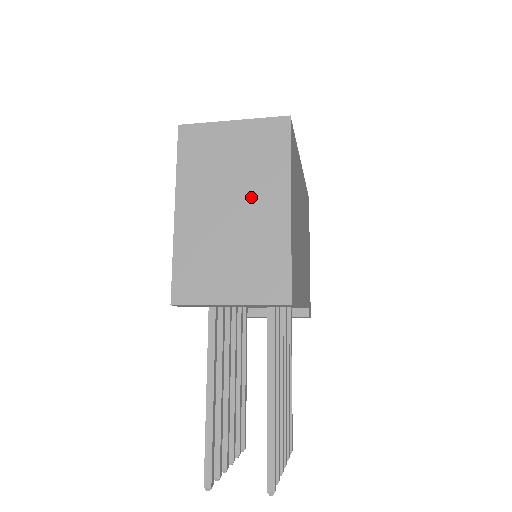
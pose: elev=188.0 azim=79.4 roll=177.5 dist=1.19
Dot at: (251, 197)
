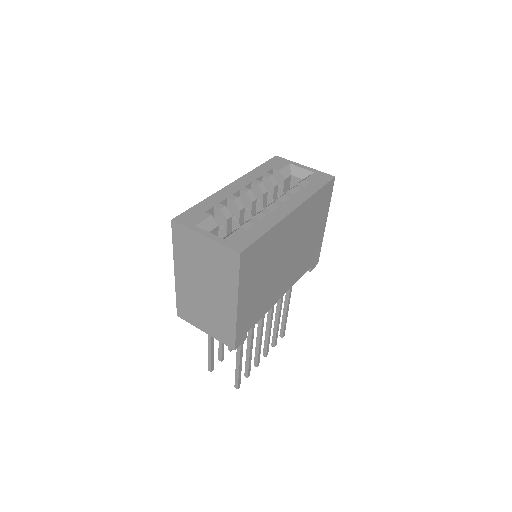
Dot at: (215, 289)
